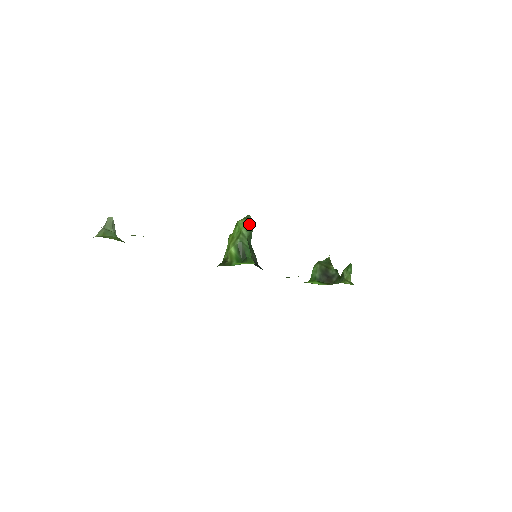
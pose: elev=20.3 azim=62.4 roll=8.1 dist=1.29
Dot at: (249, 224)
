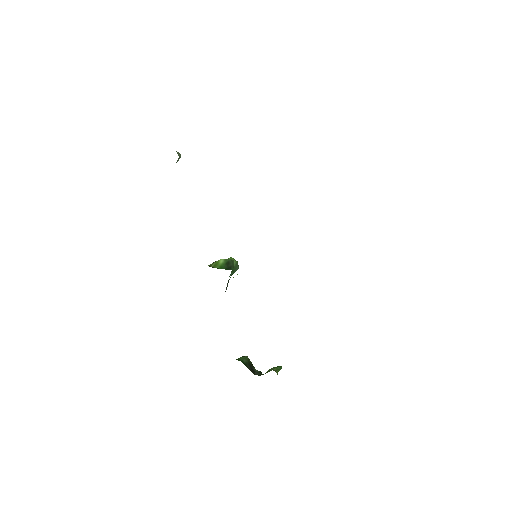
Dot at: occluded
